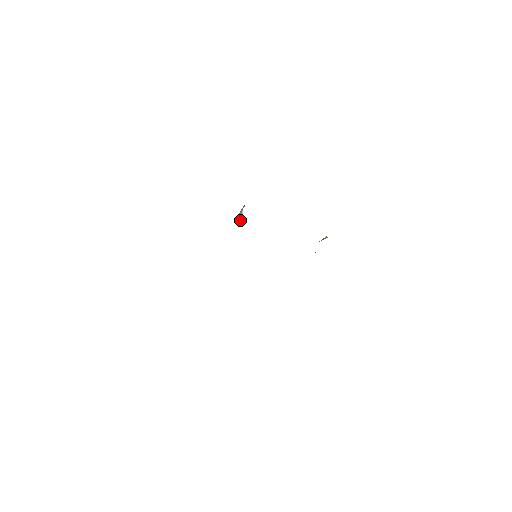
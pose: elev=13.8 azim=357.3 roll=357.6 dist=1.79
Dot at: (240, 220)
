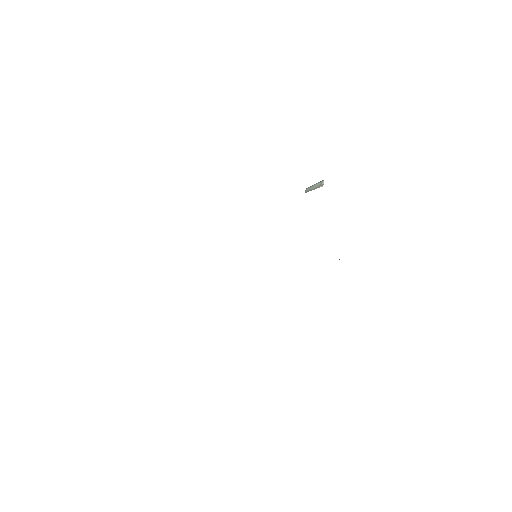
Dot at: (320, 186)
